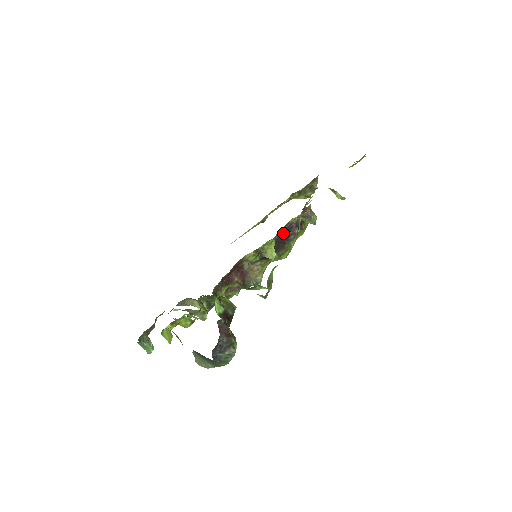
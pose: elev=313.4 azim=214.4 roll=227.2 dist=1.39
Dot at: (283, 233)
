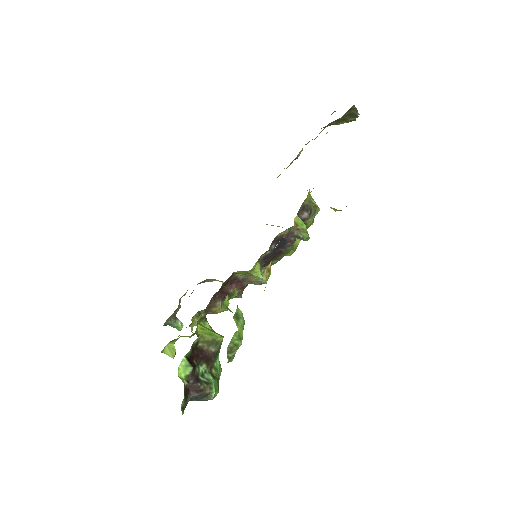
Dot at: (273, 247)
